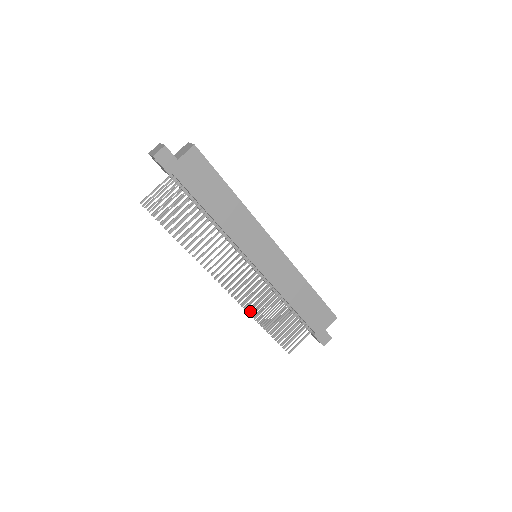
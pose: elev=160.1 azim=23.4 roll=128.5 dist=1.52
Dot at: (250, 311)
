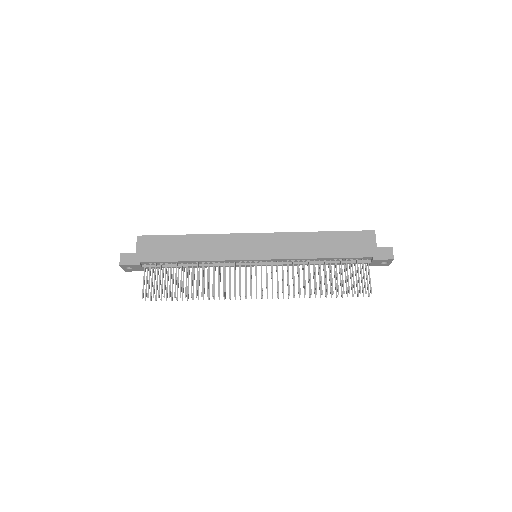
Dot at: occluded
